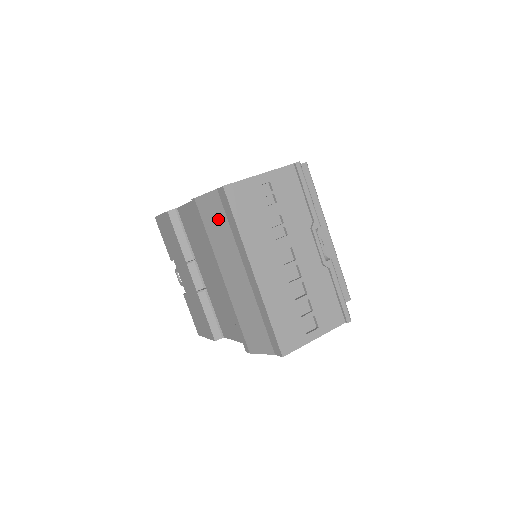
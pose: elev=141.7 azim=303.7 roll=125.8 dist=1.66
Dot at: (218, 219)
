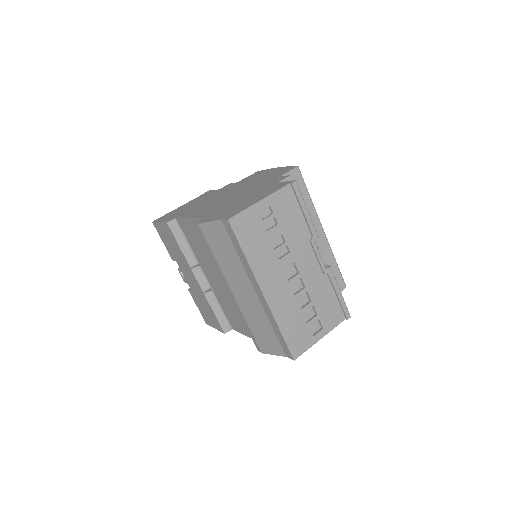
Dot at: (224, 245)
